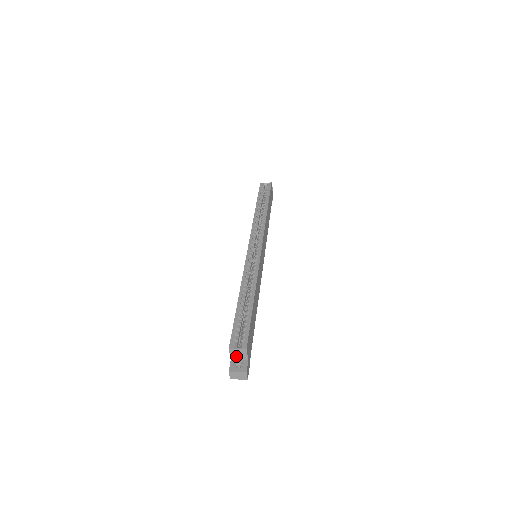
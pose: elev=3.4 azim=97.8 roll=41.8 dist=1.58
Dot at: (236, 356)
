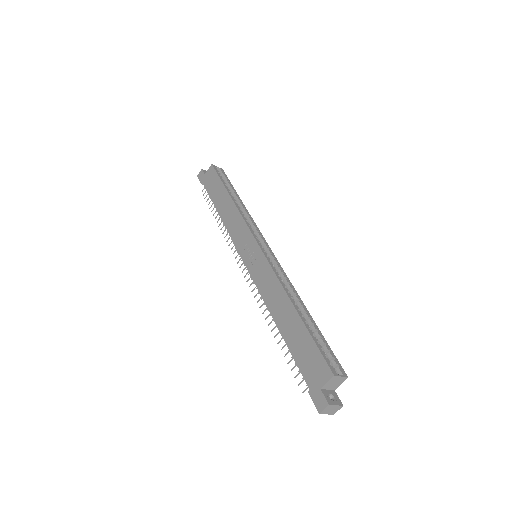
Dot at: (330, 384)
